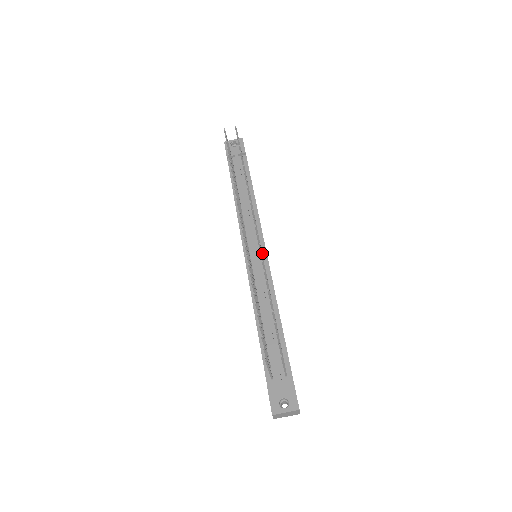
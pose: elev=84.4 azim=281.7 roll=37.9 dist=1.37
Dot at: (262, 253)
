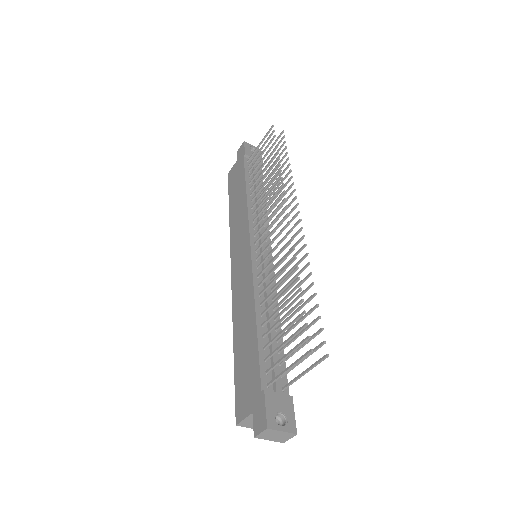
Dot at: occluded
